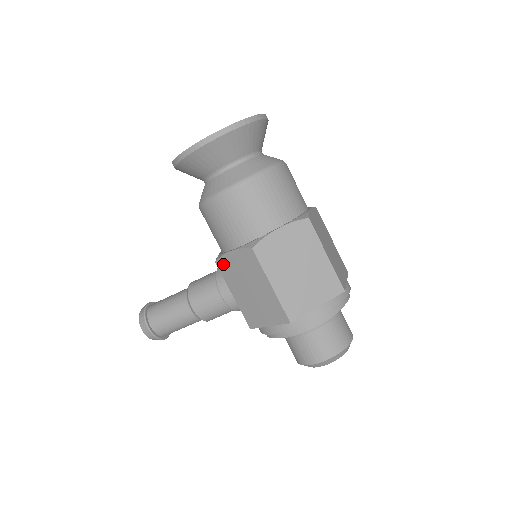
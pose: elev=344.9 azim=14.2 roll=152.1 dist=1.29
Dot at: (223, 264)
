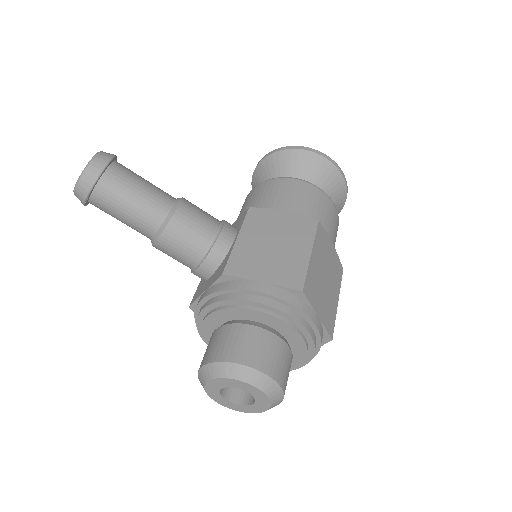
Dot at: (260, 213)
